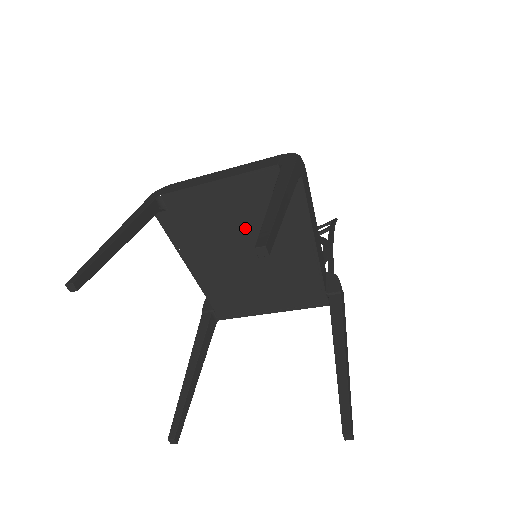
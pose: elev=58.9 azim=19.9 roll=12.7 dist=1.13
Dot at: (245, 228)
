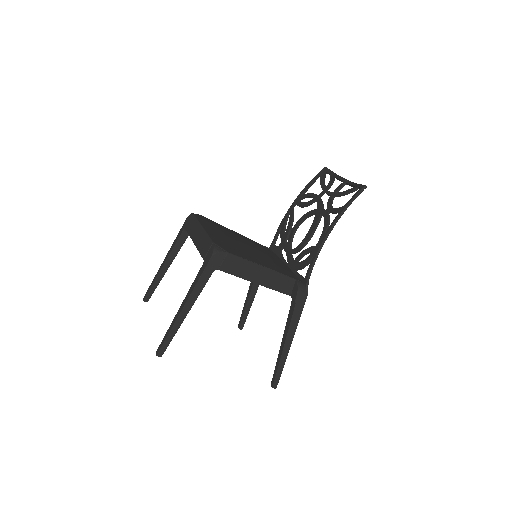
Dot at: occluded
